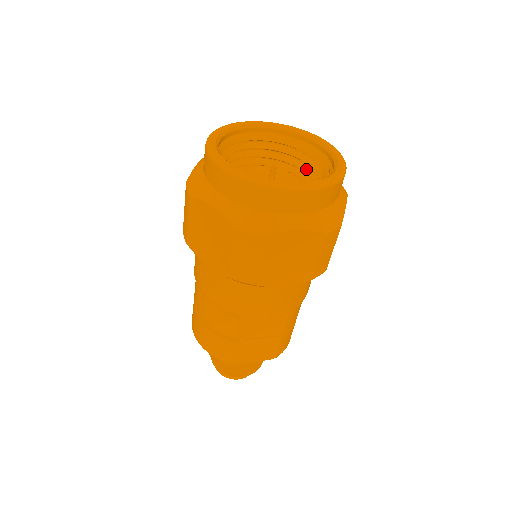
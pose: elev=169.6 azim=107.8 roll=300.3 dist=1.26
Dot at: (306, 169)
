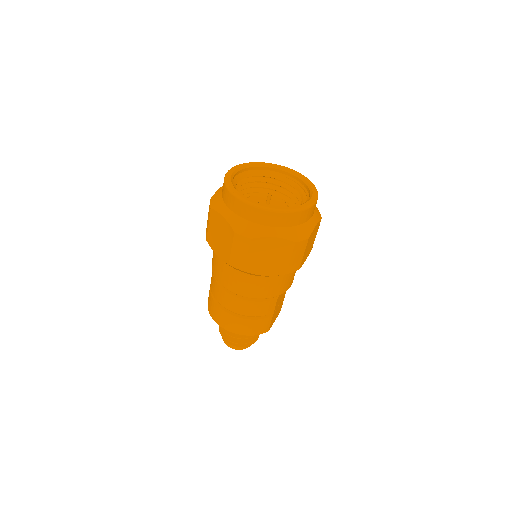
Dot at: (267, 186)
